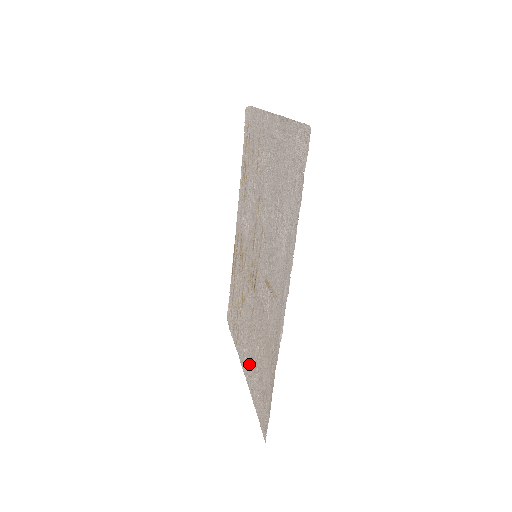
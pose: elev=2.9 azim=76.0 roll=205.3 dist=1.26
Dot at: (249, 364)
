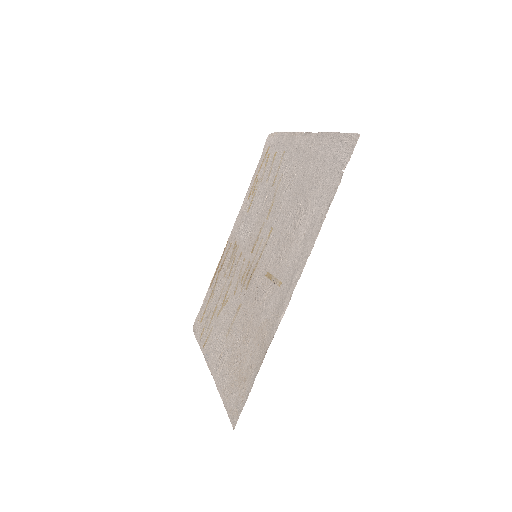
Dot at: (222, 360)
